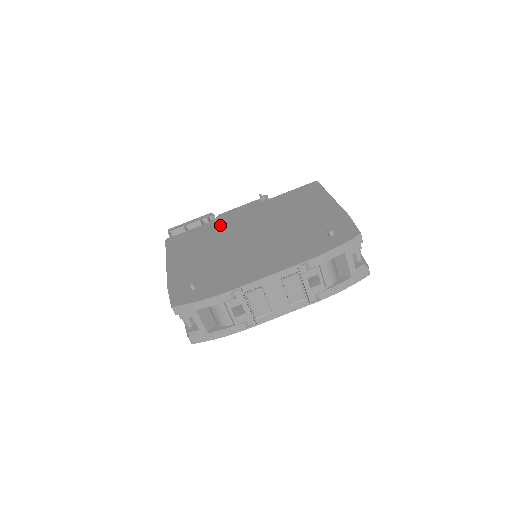
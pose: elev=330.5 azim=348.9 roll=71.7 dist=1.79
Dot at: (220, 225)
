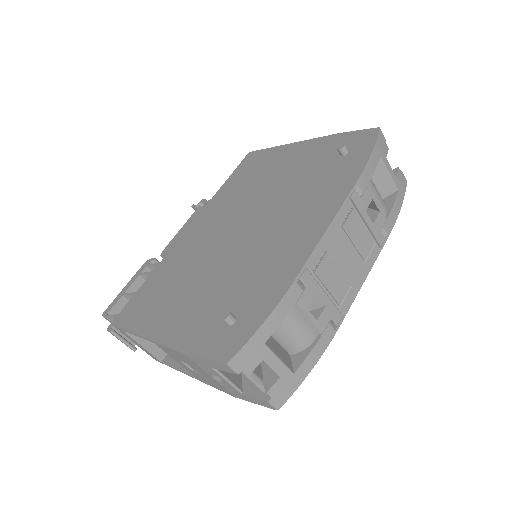
Dot at: (177, 256)
